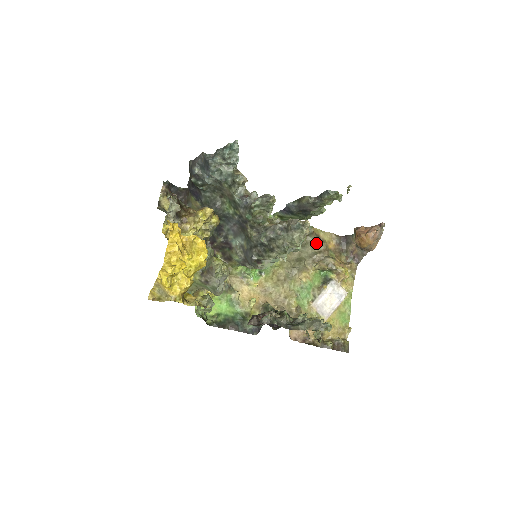
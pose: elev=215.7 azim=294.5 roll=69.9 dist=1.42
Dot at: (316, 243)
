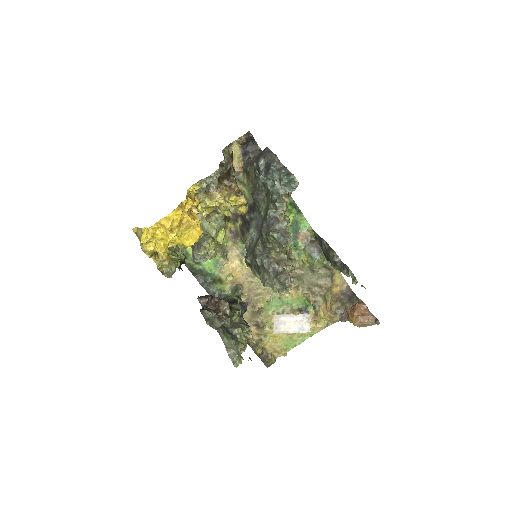
Dot at: (325, 278)
